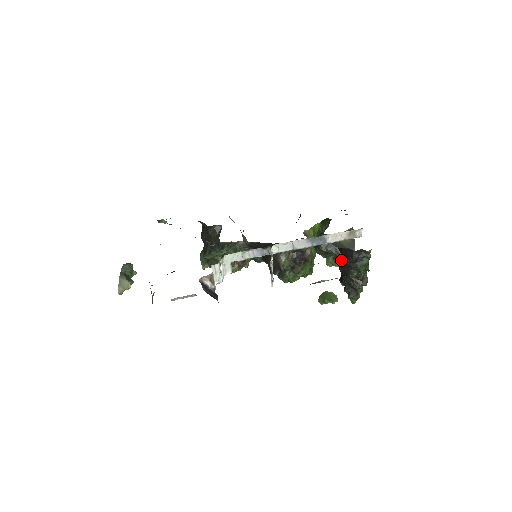
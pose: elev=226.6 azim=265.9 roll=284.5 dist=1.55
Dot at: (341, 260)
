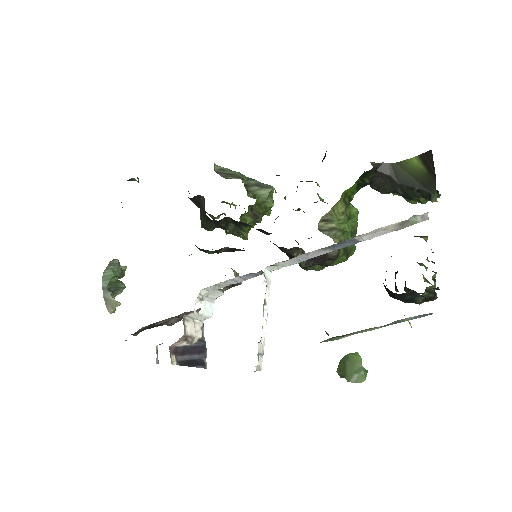
Dot at: occluded
